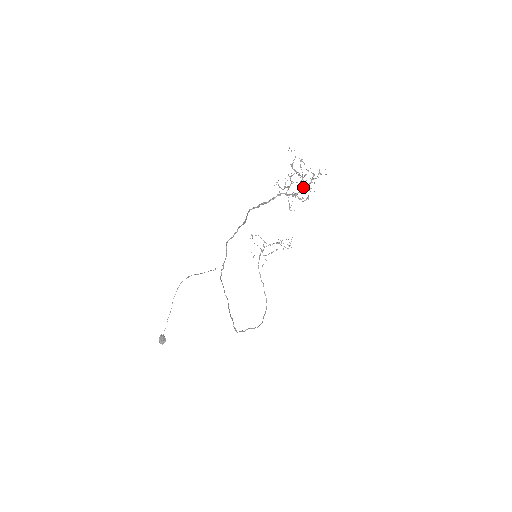
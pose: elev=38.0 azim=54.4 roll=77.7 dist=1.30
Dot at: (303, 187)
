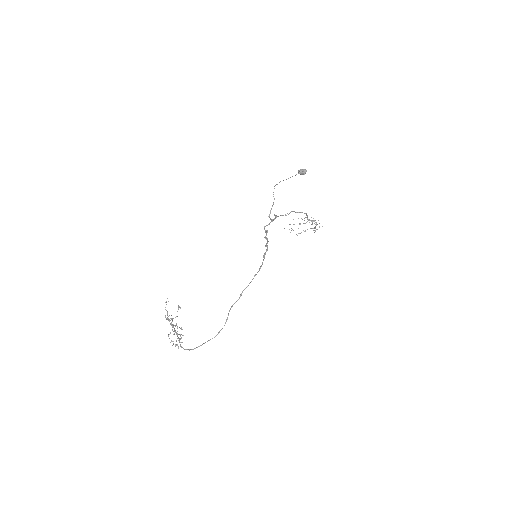
Dot at: (316, 224)
